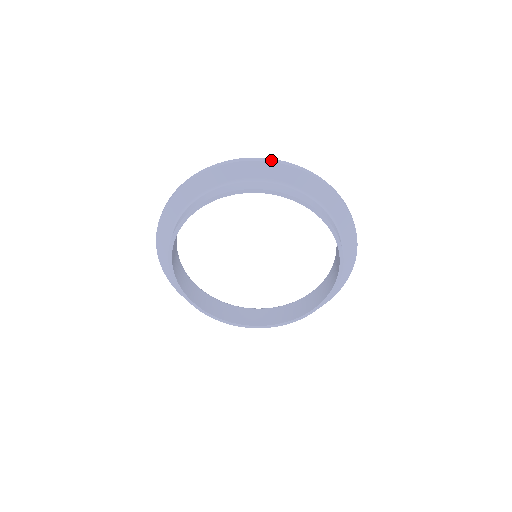
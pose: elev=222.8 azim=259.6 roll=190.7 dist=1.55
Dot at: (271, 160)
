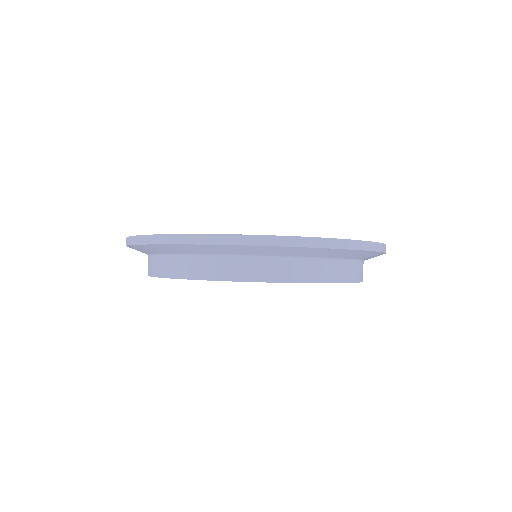
Dot at: (328, 244)
